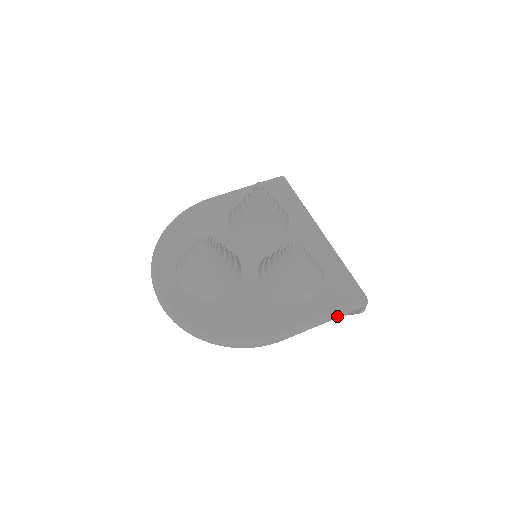
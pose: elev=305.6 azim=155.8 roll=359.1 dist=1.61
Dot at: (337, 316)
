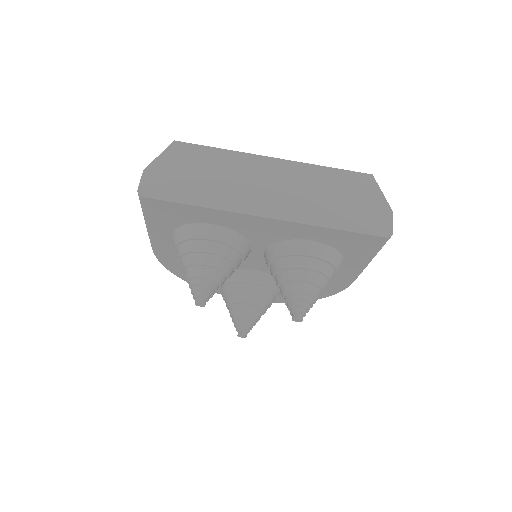
Dot at: occluded
